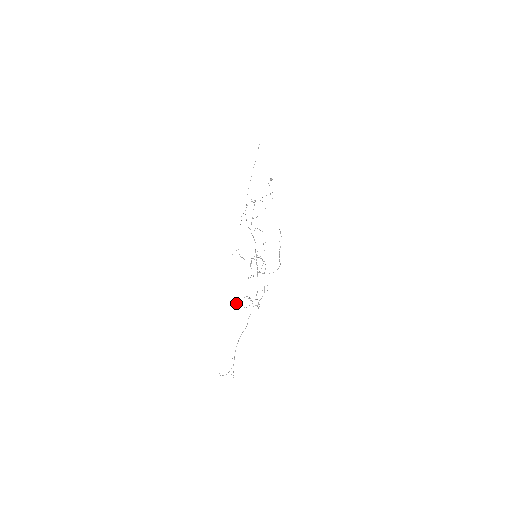
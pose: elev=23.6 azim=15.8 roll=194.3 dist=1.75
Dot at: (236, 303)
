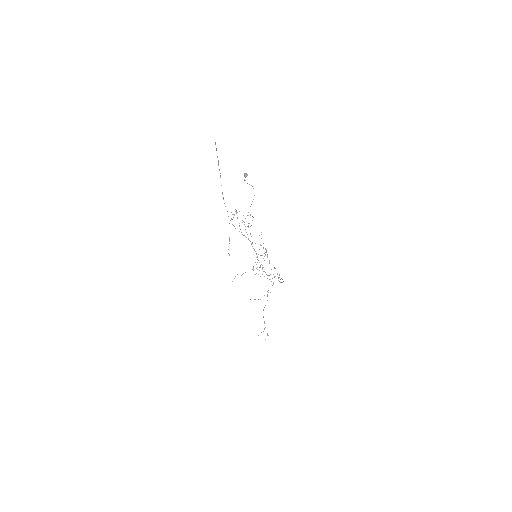
Dot at: occluded
